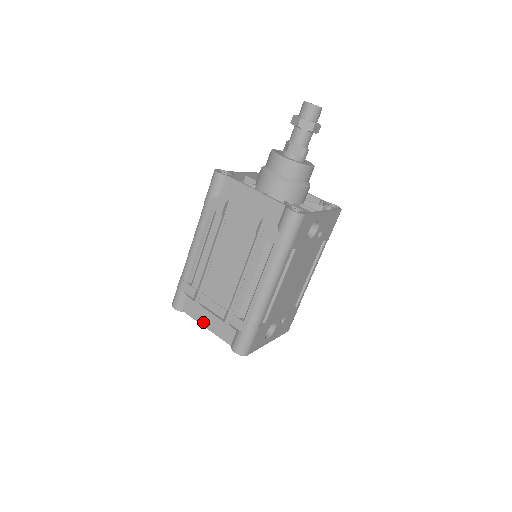
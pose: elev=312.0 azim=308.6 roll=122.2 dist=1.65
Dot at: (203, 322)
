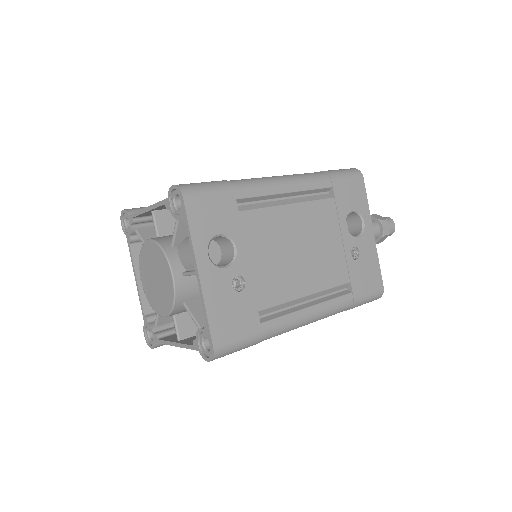
Dot at: occluded
